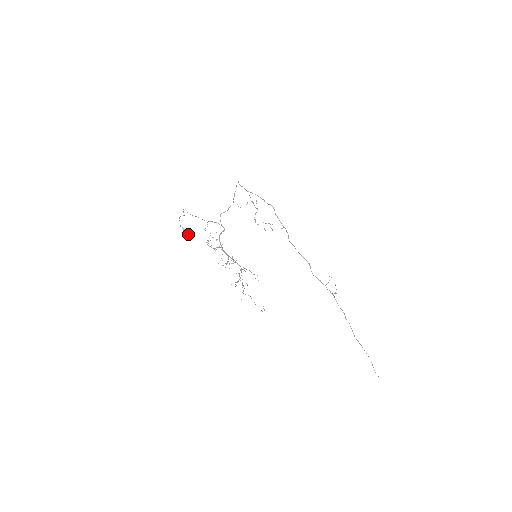
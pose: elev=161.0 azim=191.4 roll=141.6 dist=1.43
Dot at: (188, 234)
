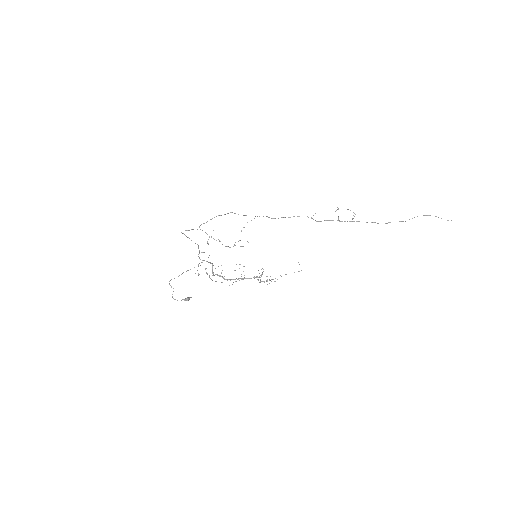
Dot at: (190, 297)
